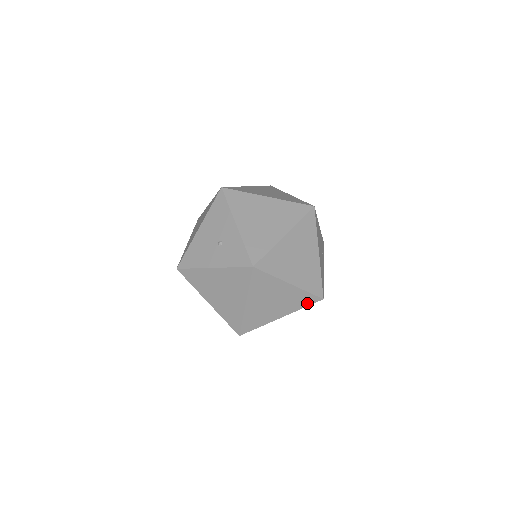
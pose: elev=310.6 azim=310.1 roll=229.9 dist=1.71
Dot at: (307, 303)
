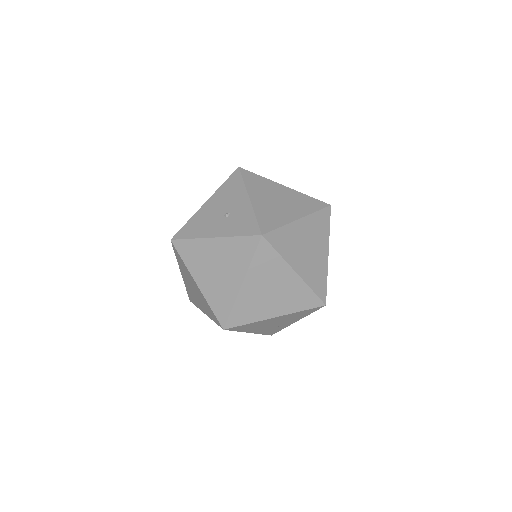
Dot at: (307, 305)
